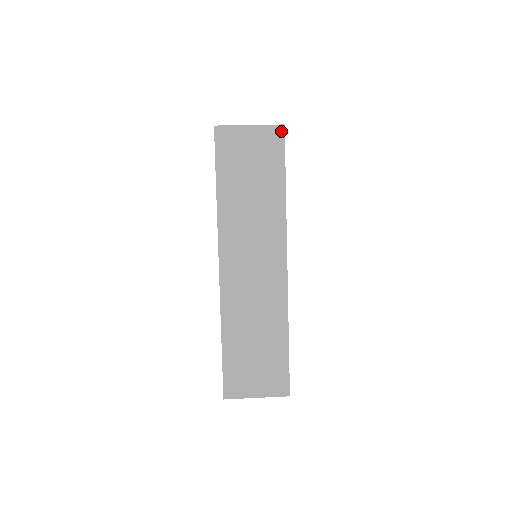
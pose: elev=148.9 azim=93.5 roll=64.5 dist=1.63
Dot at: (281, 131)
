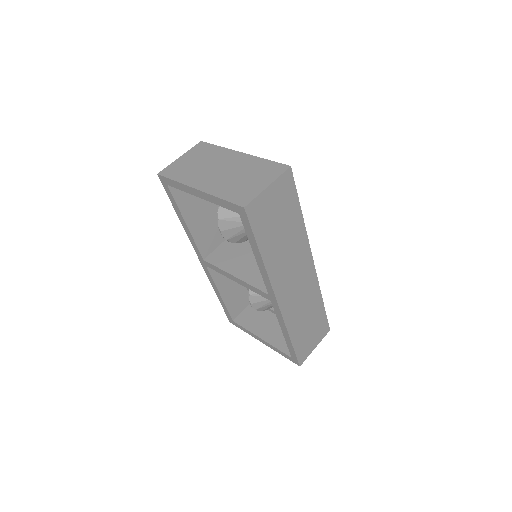
Dot at: (290, 173)
